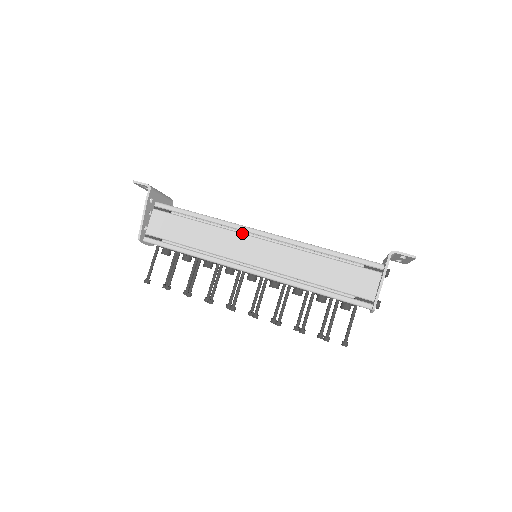
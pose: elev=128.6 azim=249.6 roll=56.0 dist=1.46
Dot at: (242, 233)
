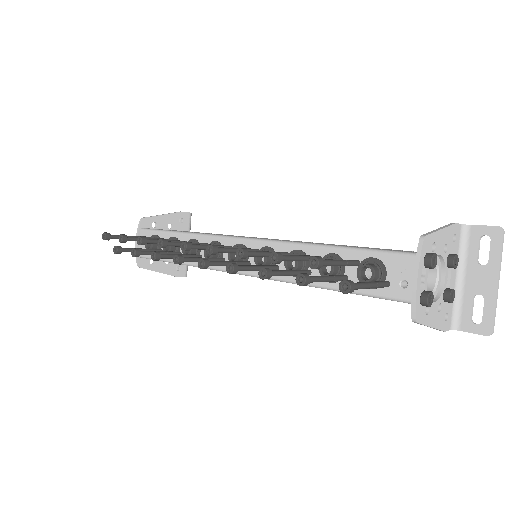
Dot at: occluded
